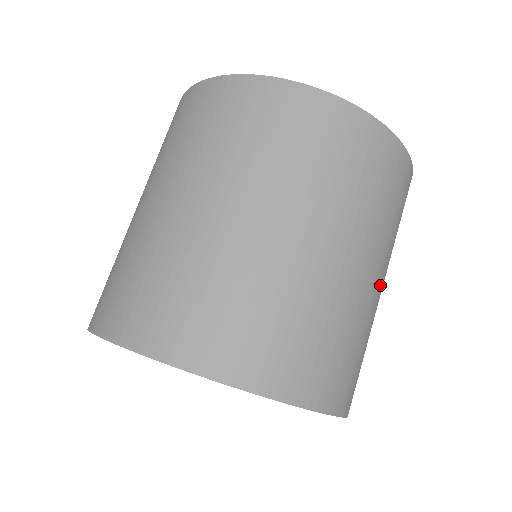
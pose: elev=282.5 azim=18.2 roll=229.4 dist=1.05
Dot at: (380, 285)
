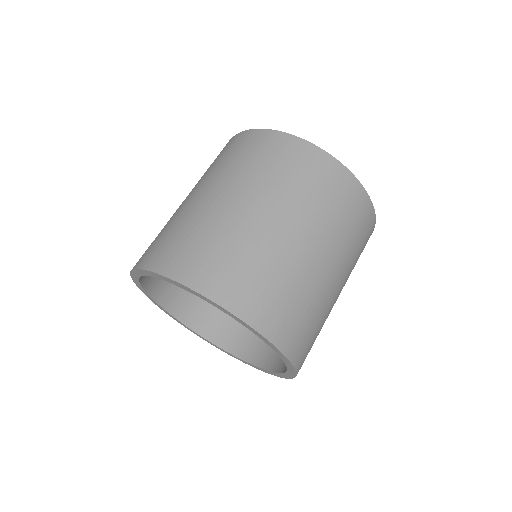
Dot at: (273, 221)
